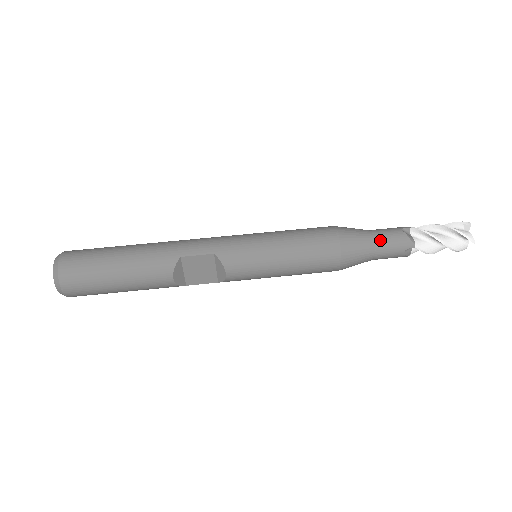
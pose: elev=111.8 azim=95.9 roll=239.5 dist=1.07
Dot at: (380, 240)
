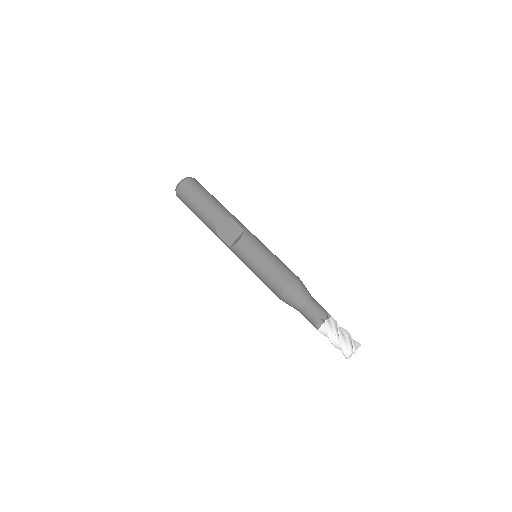
Dot at: (313, 301)
